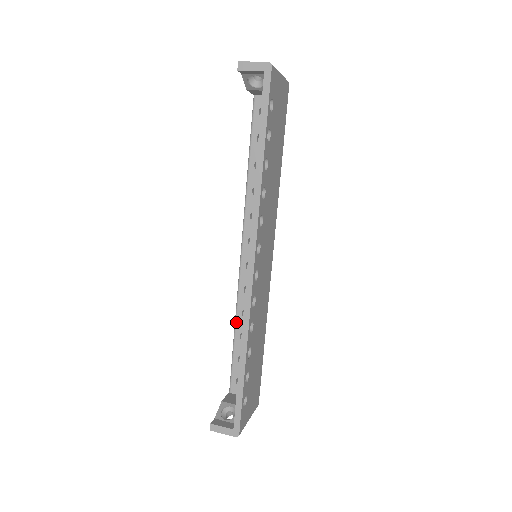
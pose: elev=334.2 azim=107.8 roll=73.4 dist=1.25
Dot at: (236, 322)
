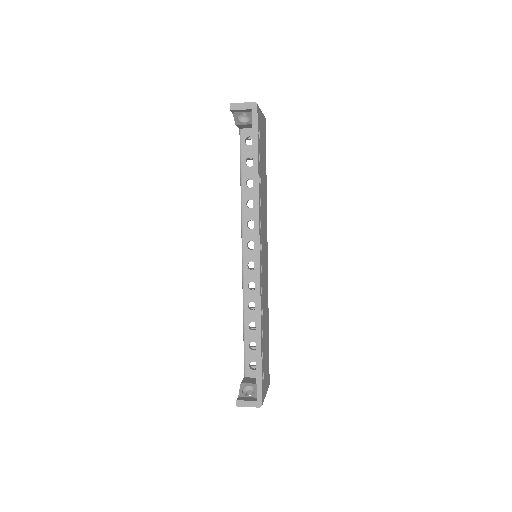
Dot at: (244, 315)
